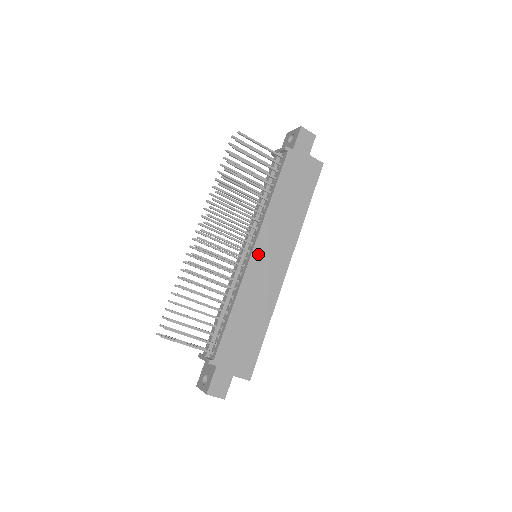
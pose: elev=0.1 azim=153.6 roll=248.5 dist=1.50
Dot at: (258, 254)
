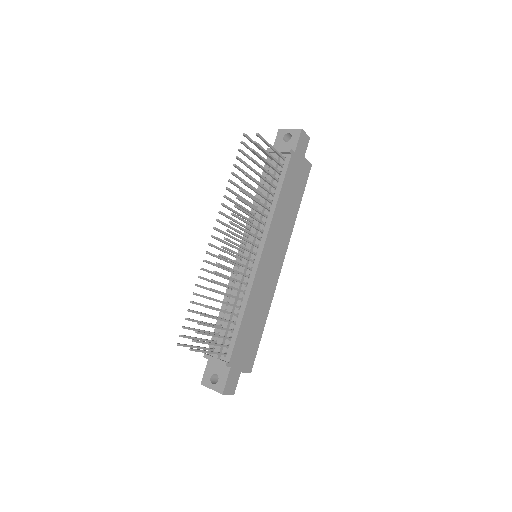
Dot at: (265, 257)
